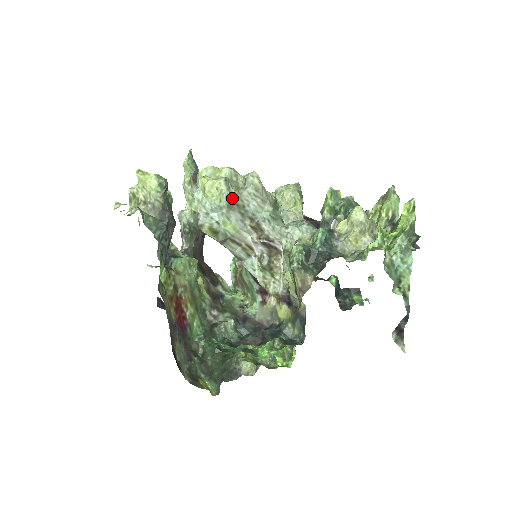
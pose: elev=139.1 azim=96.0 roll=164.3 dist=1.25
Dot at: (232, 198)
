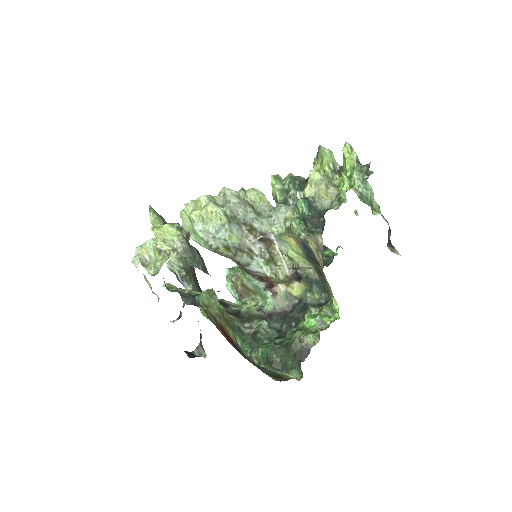
Dot at: (226, 214)
